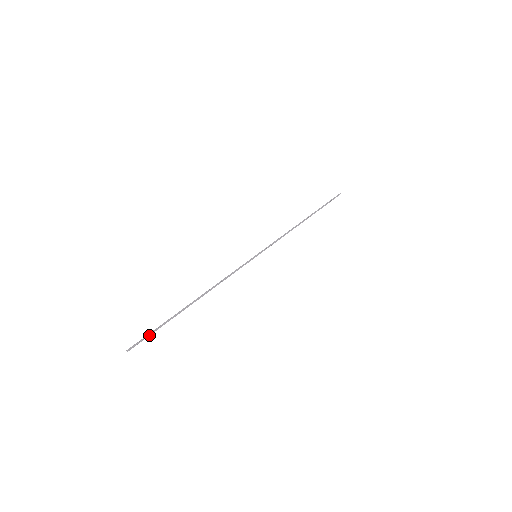
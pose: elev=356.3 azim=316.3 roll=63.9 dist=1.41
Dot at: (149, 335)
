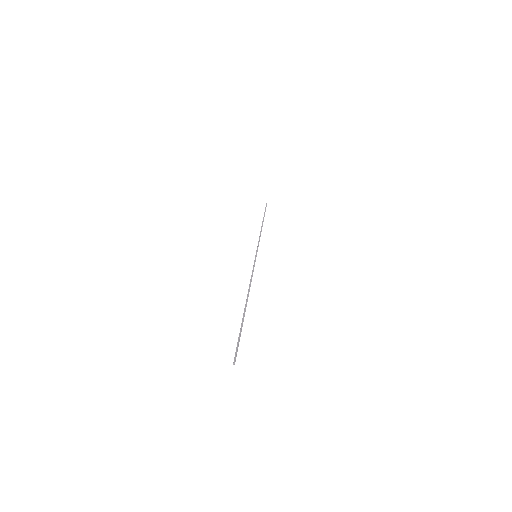
Dot at: occluded
